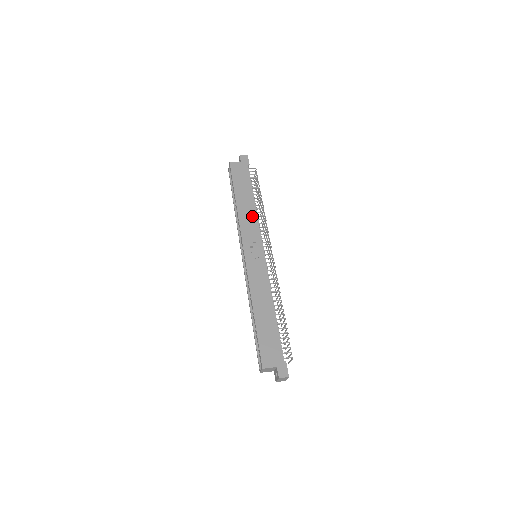
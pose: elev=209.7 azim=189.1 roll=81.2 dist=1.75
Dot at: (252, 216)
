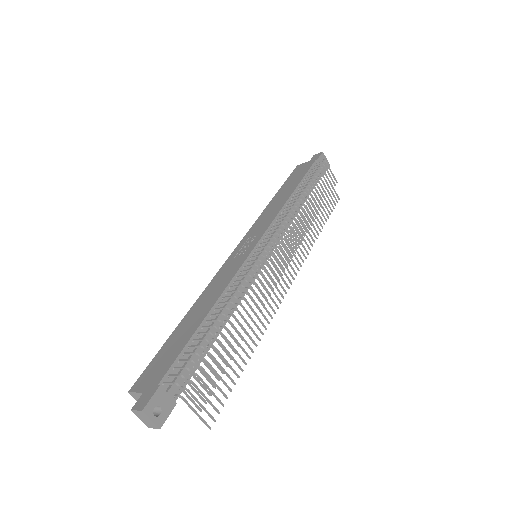
Dot at: (276, 209)
